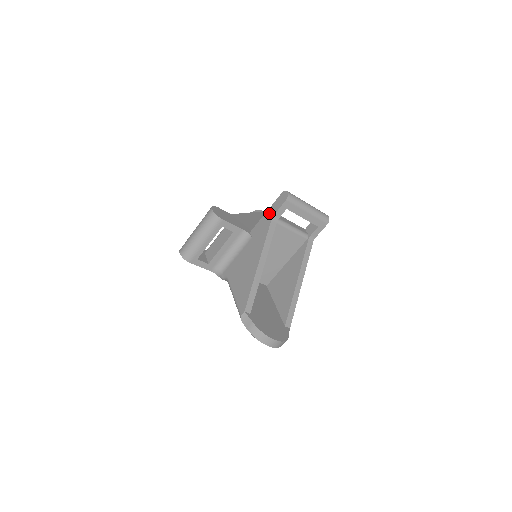
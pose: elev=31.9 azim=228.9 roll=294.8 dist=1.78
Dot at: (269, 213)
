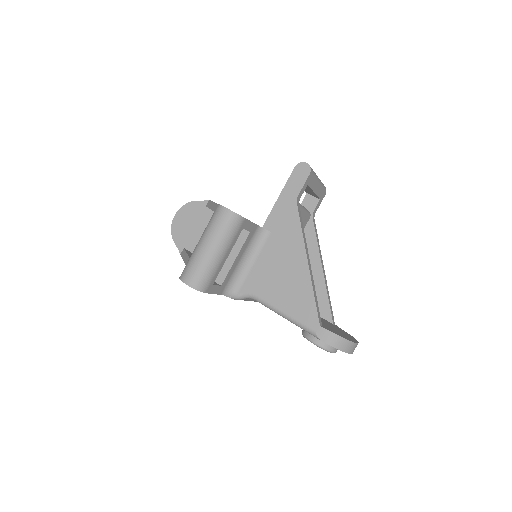
Dot at: (287, 195)
